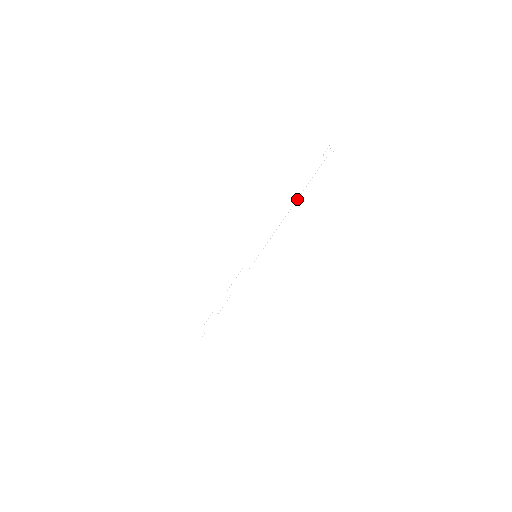
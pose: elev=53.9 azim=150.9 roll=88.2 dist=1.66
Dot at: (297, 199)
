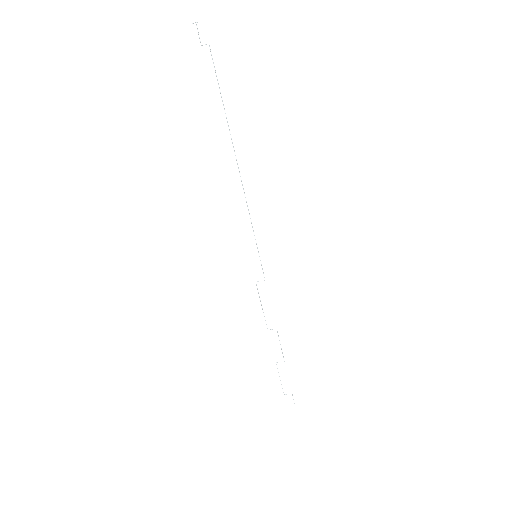
Dot at: occluded
